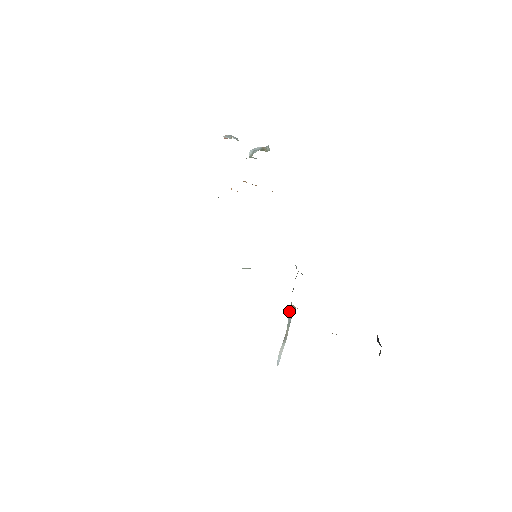
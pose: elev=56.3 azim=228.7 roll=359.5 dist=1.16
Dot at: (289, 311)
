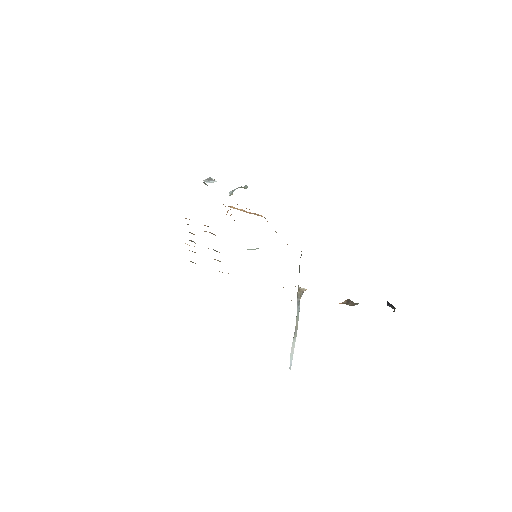
Dot at: (297, 298)
